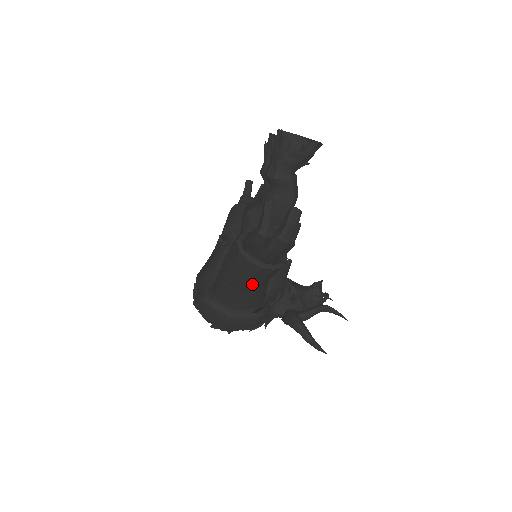
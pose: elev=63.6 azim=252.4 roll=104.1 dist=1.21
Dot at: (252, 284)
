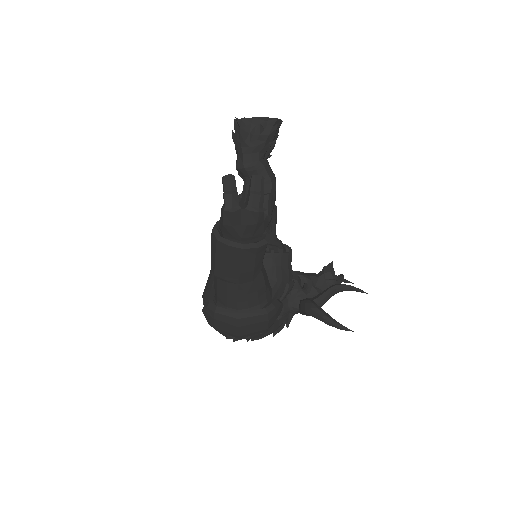
Dot at: (244, 273)
